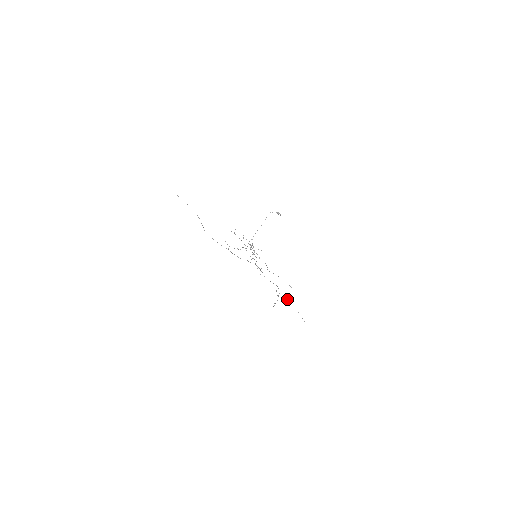
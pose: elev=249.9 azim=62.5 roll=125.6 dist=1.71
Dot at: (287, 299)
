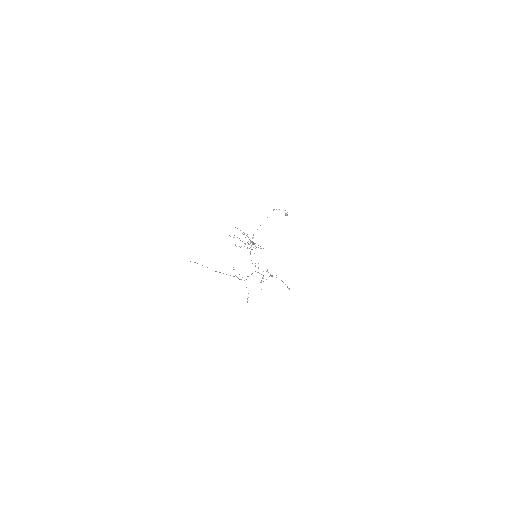
Dot at: occluded
